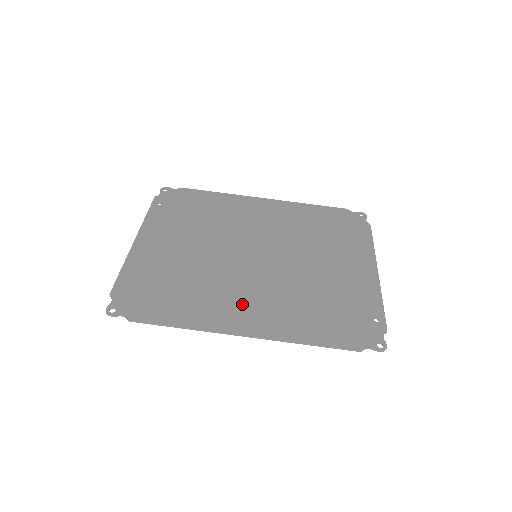
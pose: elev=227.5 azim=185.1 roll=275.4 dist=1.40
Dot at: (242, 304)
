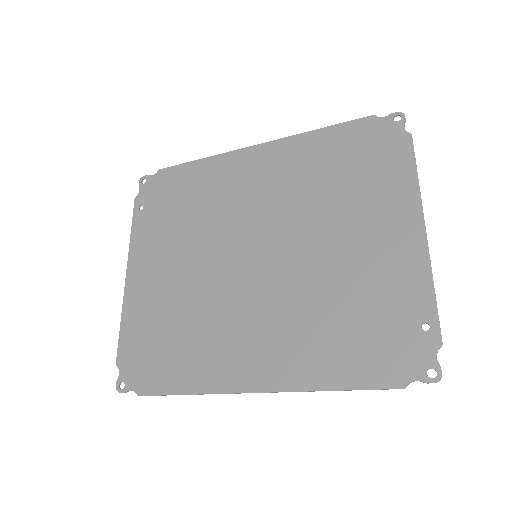
Dot at: (247, 344)
